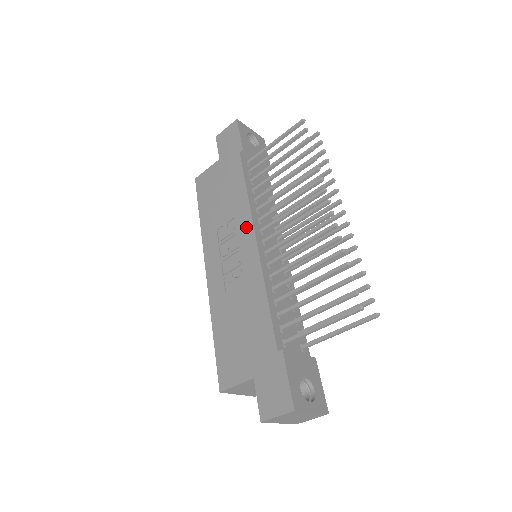
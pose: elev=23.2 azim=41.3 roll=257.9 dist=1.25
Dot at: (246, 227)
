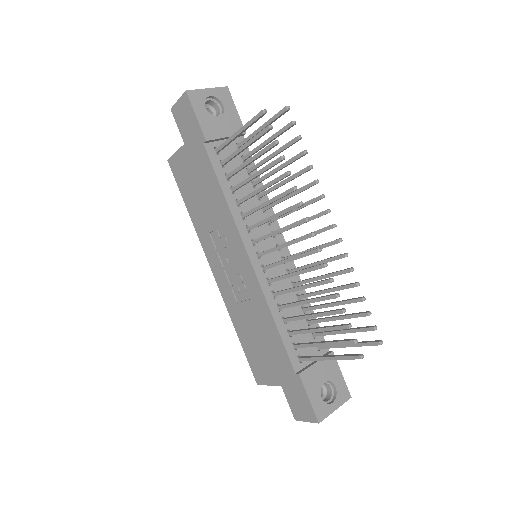
Dot at: (236, 242)
